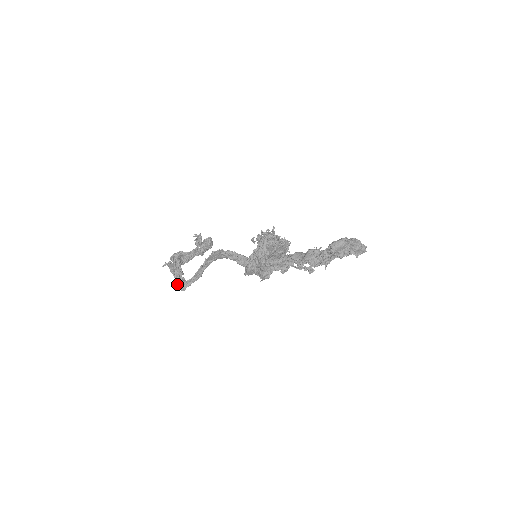
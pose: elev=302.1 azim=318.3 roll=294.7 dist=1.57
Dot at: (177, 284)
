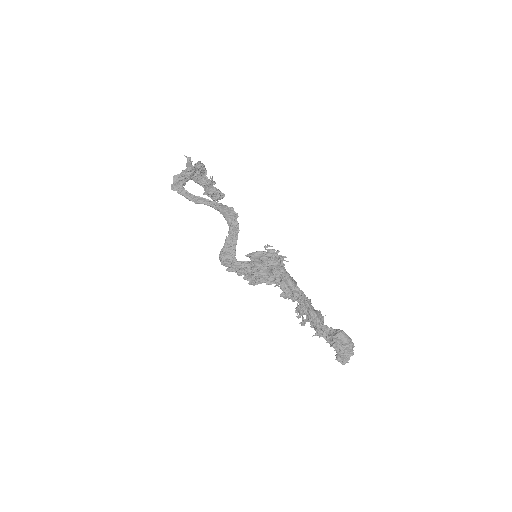
Dot at: (176, 179)
